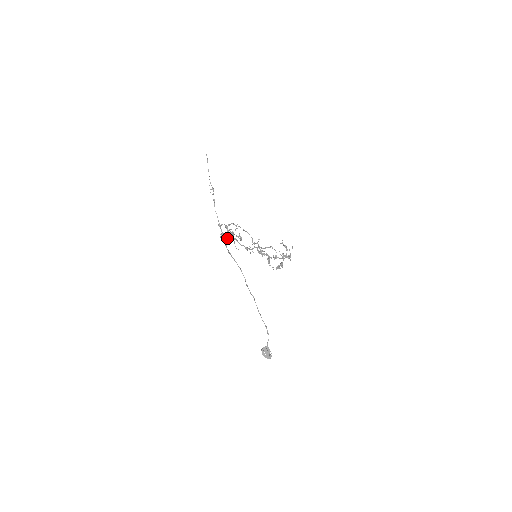
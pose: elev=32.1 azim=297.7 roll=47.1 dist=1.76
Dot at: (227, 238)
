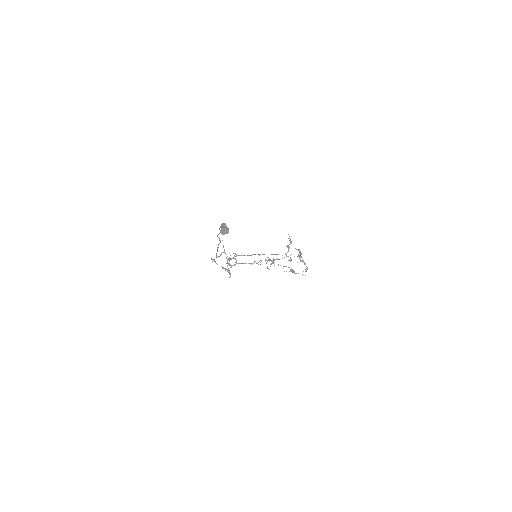
Dot at: occluded
